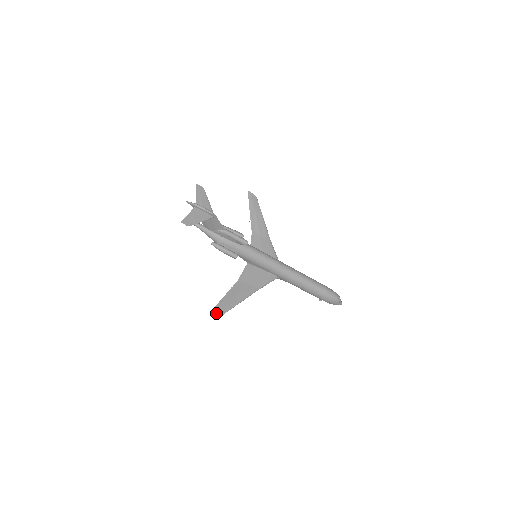
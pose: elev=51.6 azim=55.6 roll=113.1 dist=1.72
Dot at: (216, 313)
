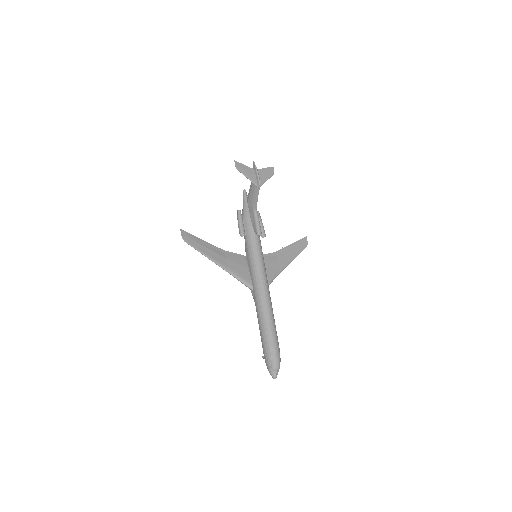
Dot at: (182, 234)
